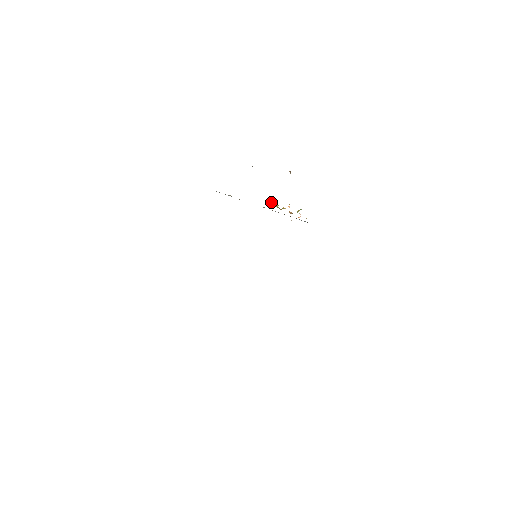
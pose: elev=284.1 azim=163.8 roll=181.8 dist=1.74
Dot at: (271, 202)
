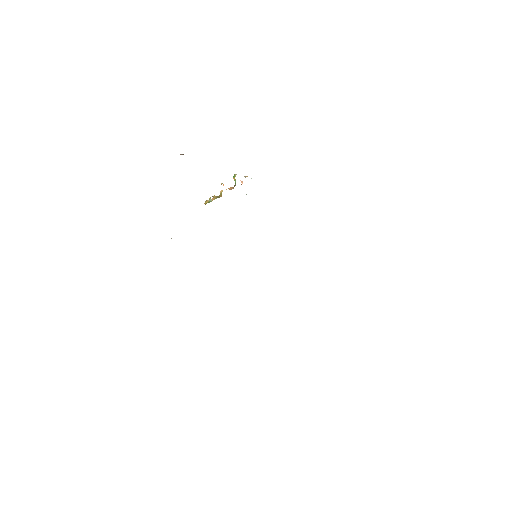
Dot at: (206, 201)
